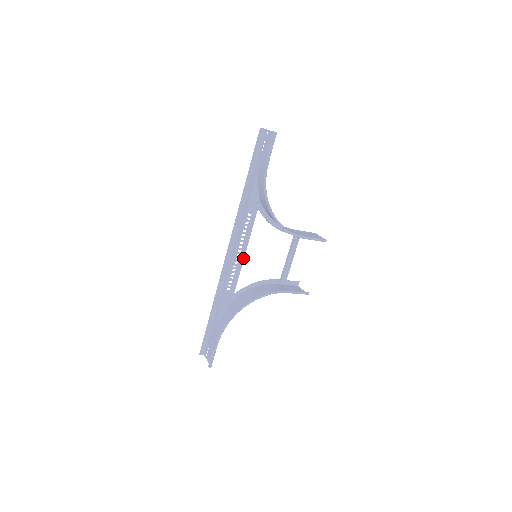
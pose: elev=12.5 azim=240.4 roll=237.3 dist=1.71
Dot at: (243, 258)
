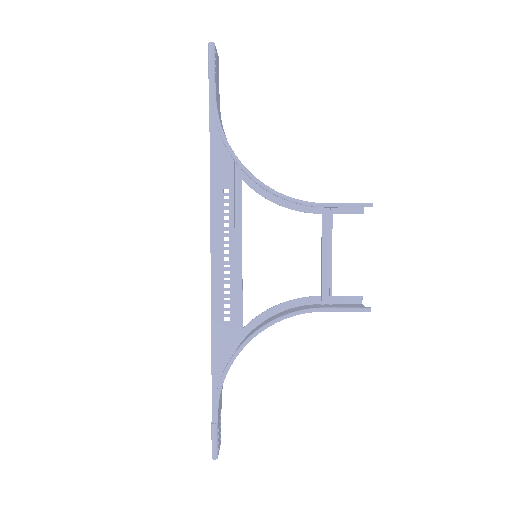
Dot at: (241, 265)
